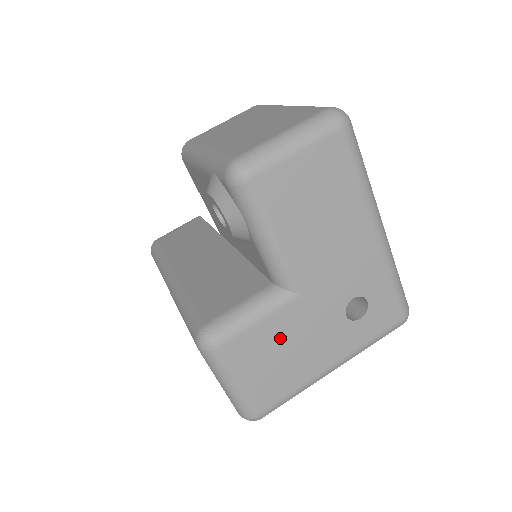
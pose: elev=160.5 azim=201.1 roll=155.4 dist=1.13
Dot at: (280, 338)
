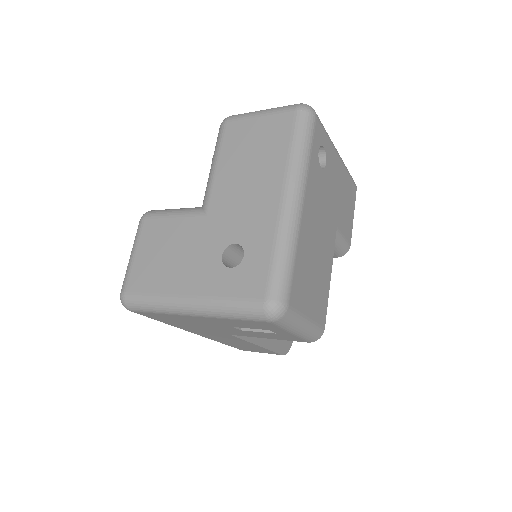
Dot at: (174, 239)
